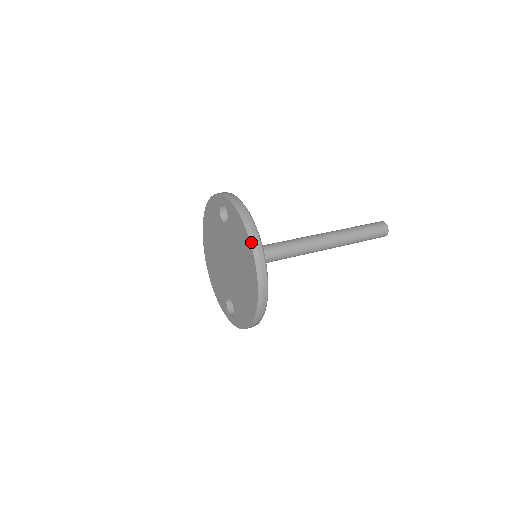
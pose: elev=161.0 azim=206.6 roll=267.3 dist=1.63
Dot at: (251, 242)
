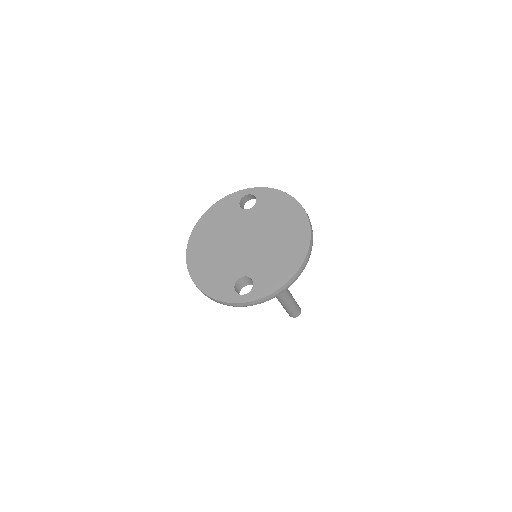
Dot at: occluded
